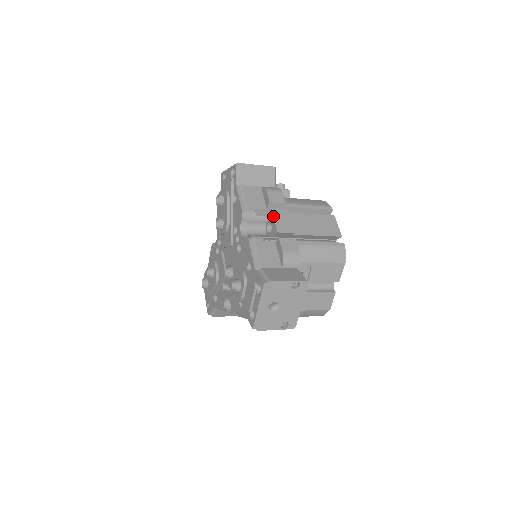
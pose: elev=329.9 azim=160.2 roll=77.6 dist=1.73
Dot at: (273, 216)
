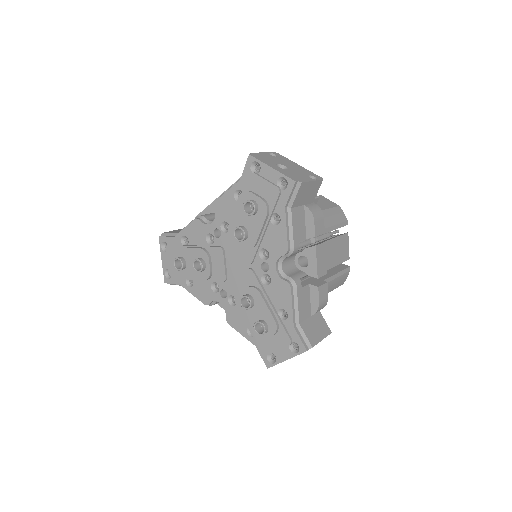
Dot at: (316, 257)
